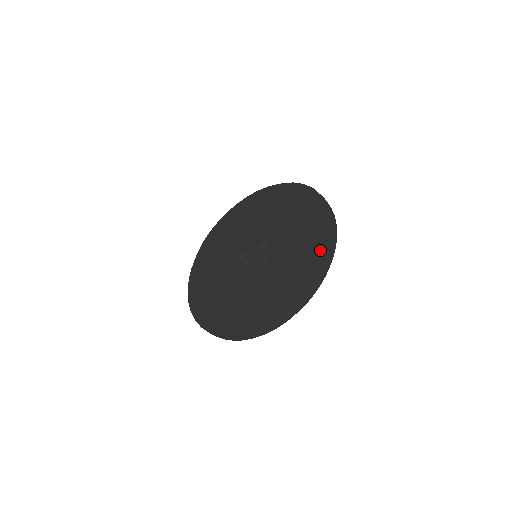
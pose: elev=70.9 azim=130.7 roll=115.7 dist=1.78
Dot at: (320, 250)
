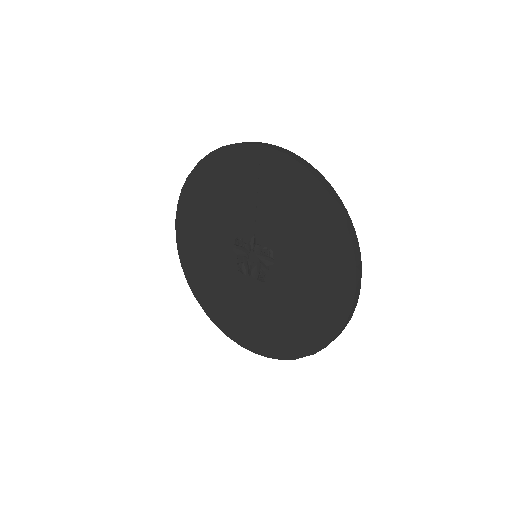
Dot at: (321, 204)
